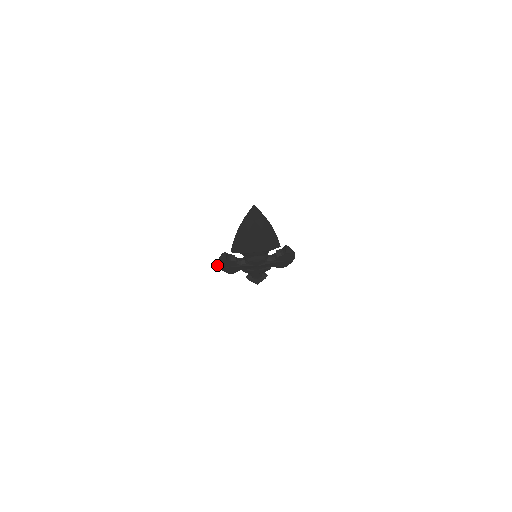
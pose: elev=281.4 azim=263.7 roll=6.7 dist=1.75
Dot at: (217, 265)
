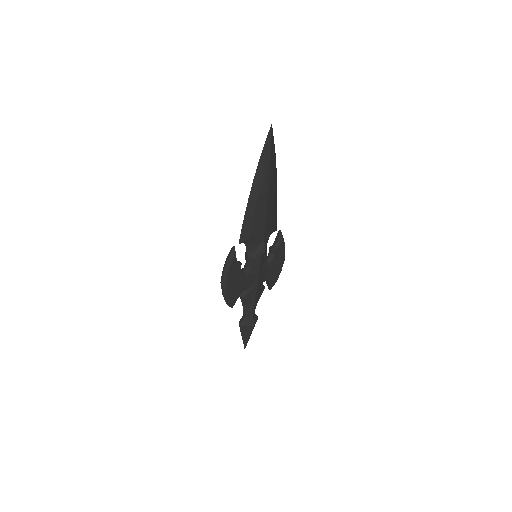
Dot at: (222, 283)
